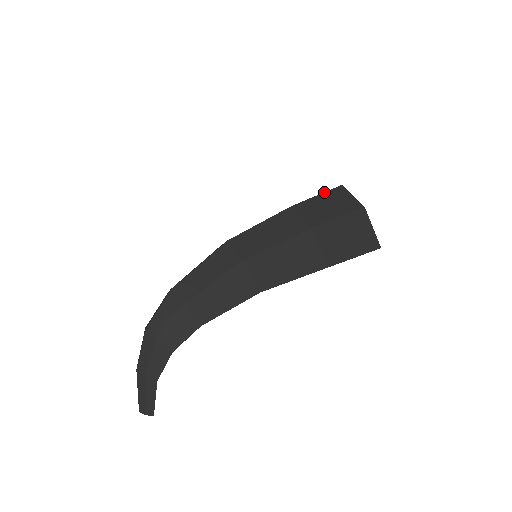
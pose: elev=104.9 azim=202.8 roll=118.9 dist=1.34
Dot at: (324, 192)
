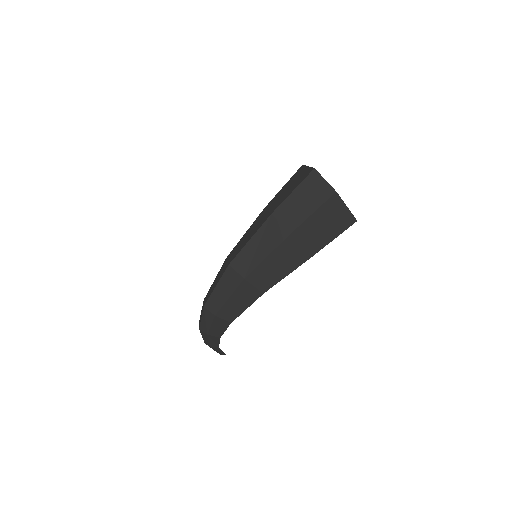
Dot at: (298, 185)
